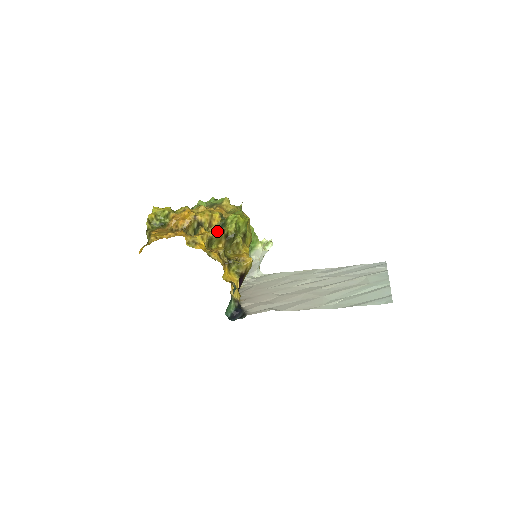
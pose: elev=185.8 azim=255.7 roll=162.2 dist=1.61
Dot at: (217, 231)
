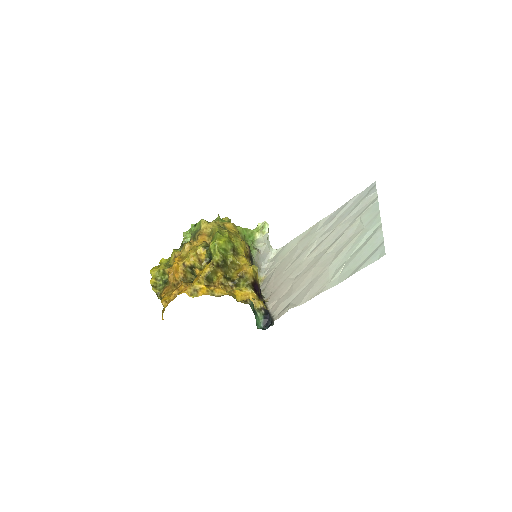
Dot at: (207, 268)
